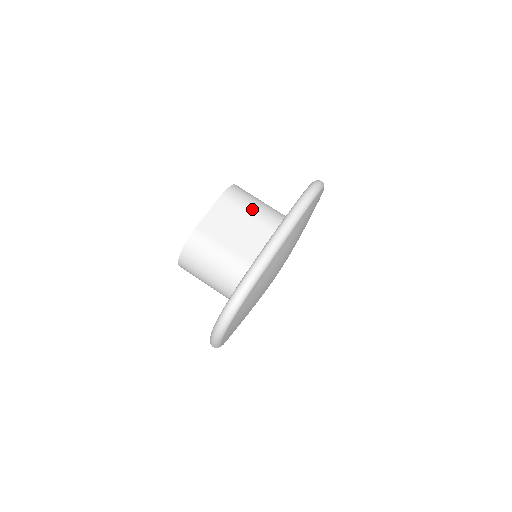
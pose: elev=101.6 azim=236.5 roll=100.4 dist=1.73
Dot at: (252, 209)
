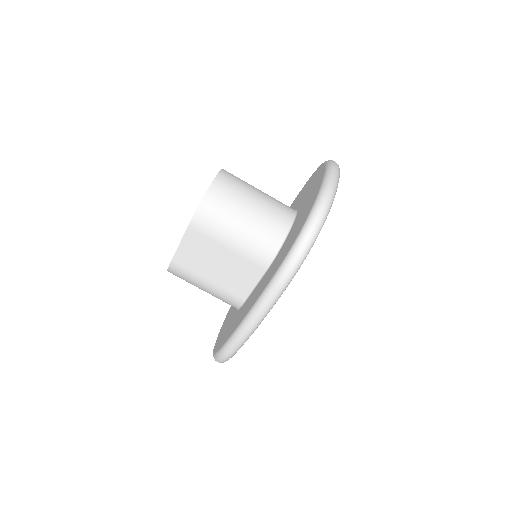
Dot at: (231, 240)
